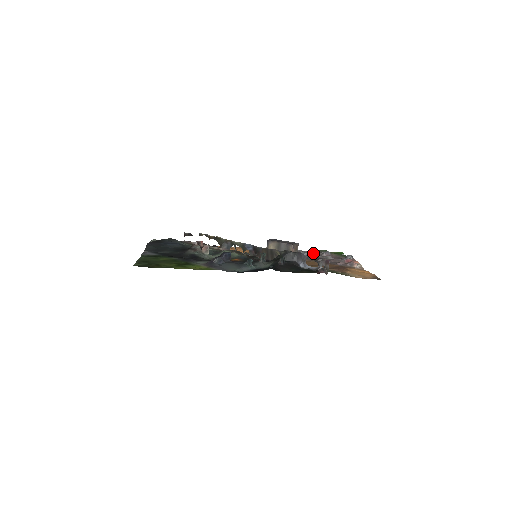
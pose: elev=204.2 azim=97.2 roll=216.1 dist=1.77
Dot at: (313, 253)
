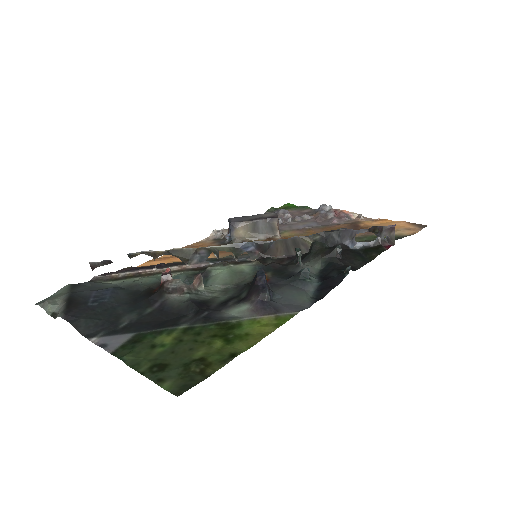
Dot at: (281, 218)
